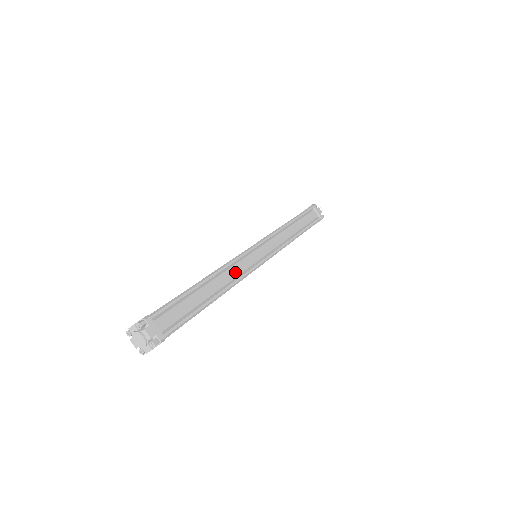
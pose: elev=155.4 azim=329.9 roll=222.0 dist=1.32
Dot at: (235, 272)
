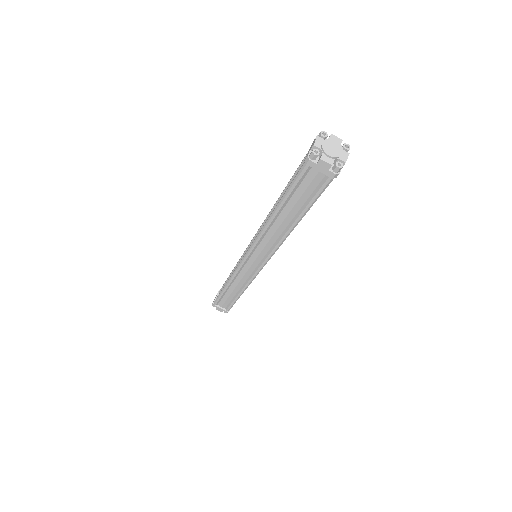
Dot at: occluded
